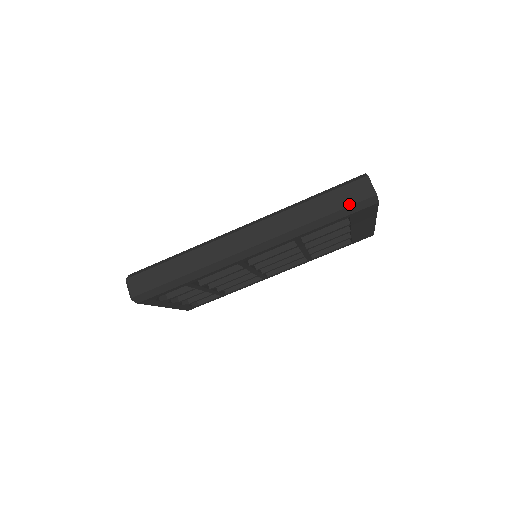
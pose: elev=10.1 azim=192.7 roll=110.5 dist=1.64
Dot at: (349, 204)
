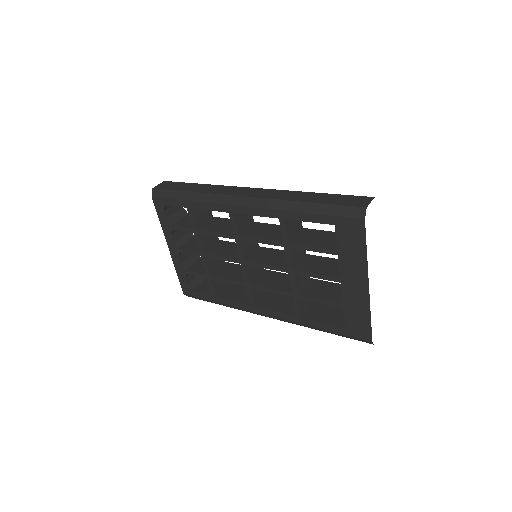
Dot at: (339, 204)
